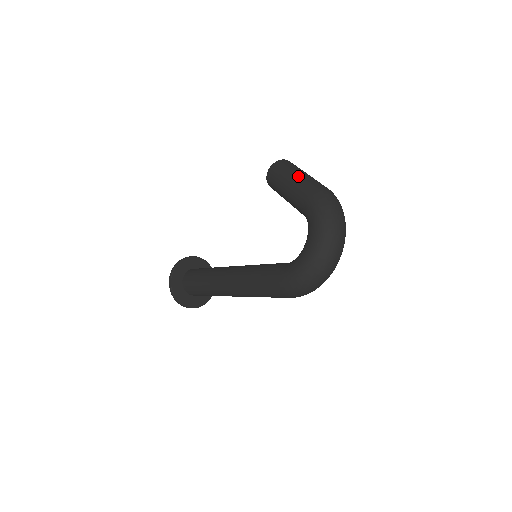
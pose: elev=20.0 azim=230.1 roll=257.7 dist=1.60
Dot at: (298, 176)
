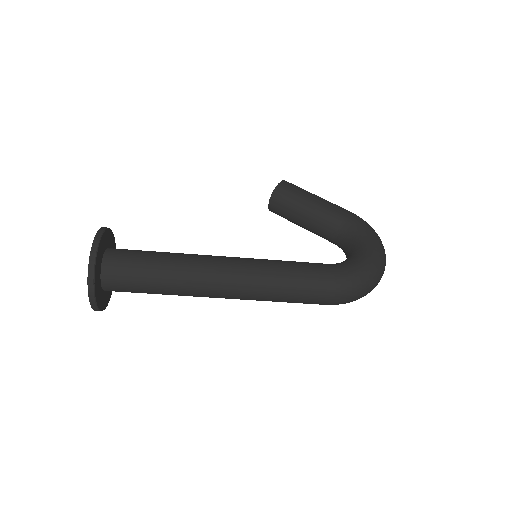
Dot at: occluded
